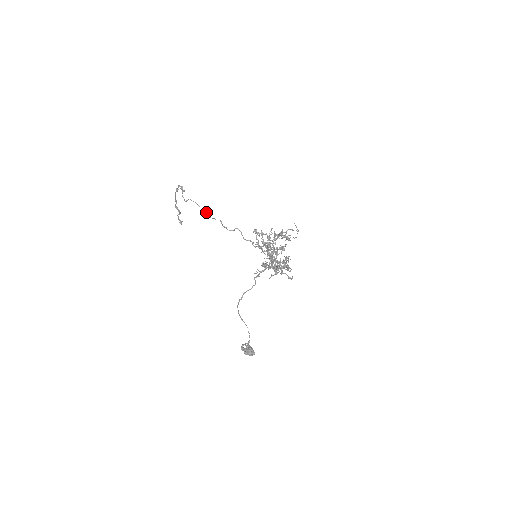
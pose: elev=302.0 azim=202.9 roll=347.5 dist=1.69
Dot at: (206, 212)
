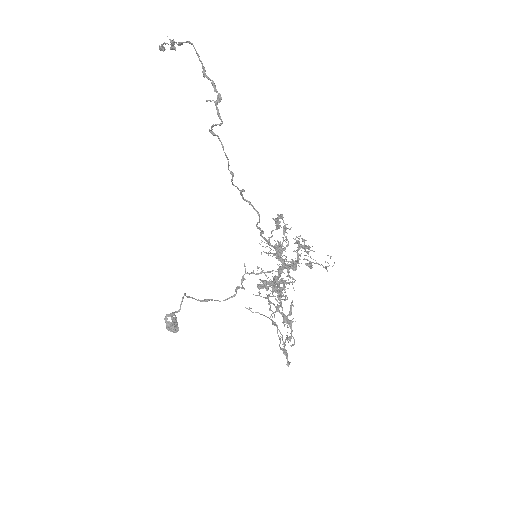
Dot at: (233, 176)
